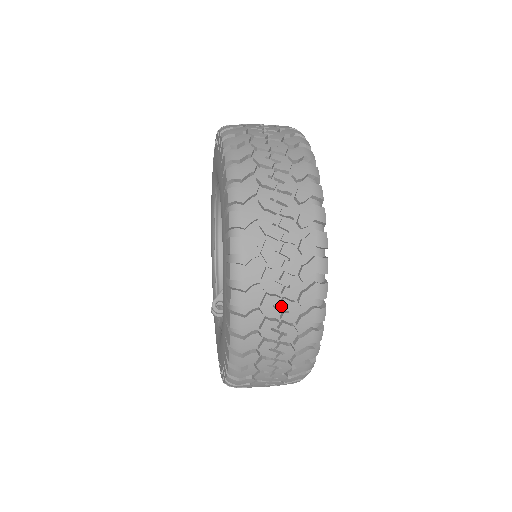
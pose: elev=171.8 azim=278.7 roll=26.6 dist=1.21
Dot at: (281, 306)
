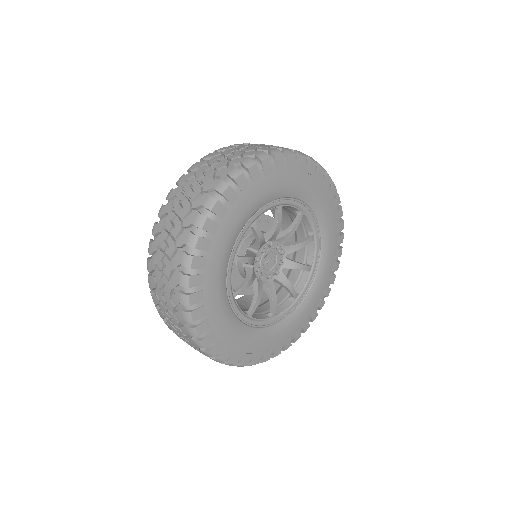
Dot at: (183, 339)
